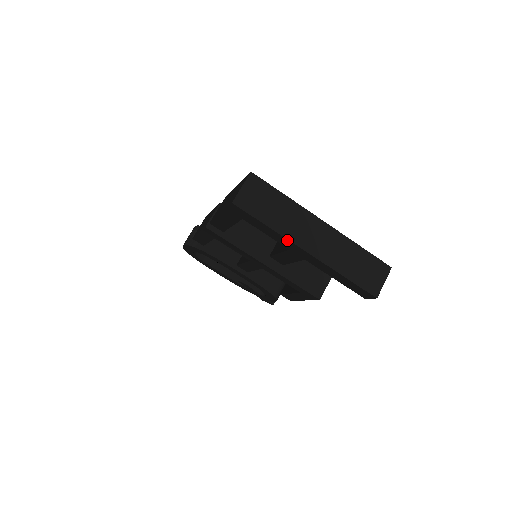
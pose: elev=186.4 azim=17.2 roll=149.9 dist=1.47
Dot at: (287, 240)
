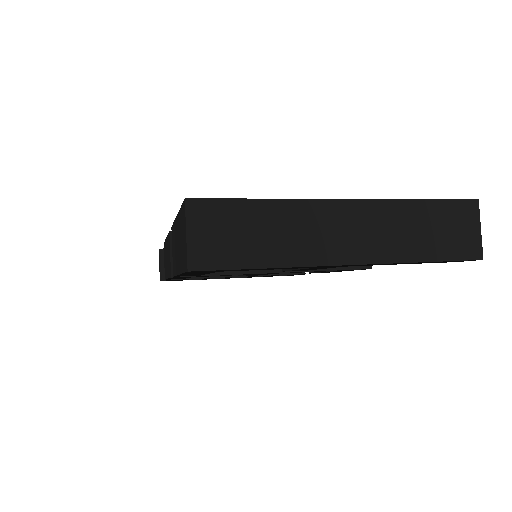
Dot at: occluded
